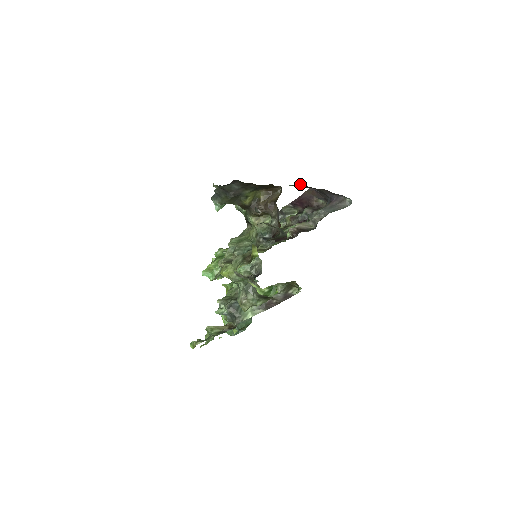
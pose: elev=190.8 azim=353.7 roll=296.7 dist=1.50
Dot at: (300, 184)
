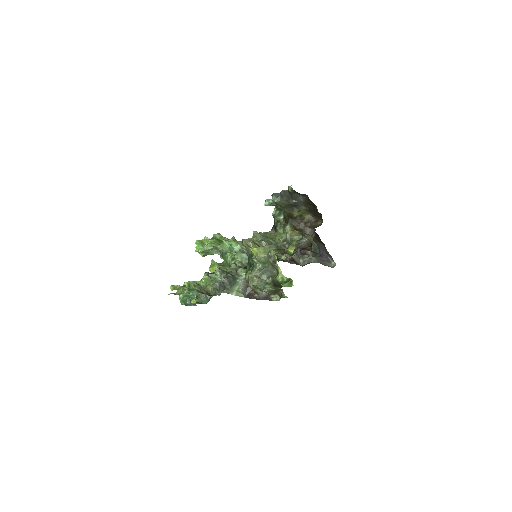
Dot at: occluded
